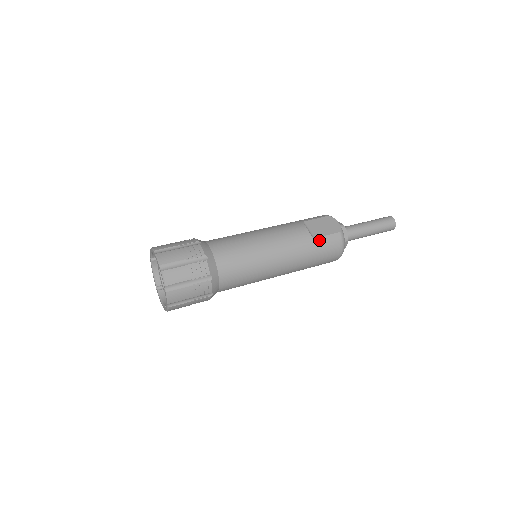
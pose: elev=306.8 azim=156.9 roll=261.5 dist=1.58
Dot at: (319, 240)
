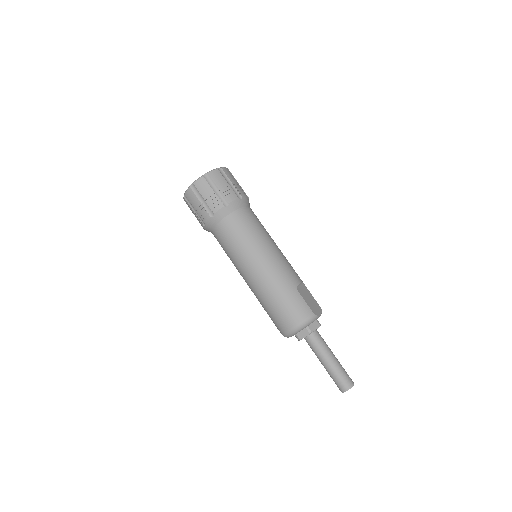
Dot at: (297, 294)
